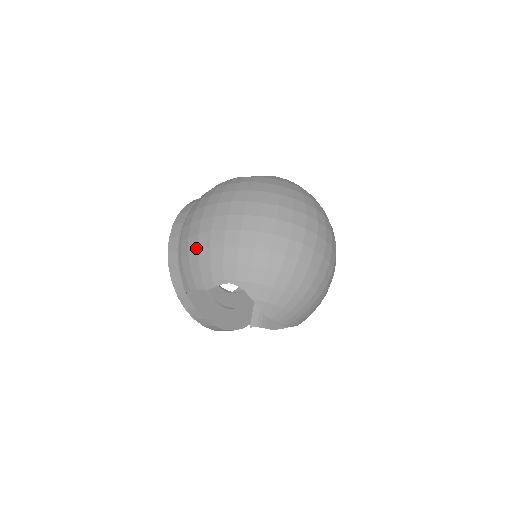
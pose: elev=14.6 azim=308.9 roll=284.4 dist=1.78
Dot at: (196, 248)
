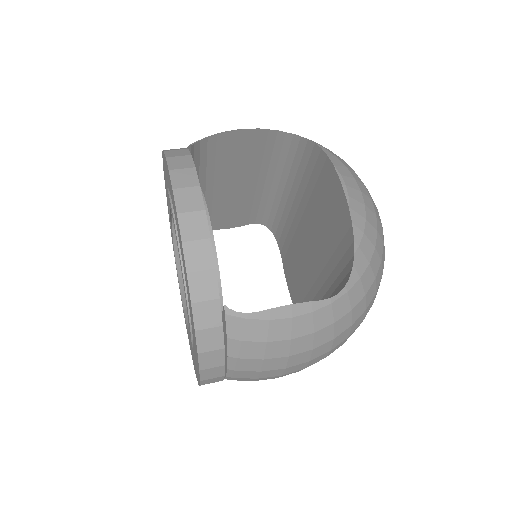
Dot at: occluded
